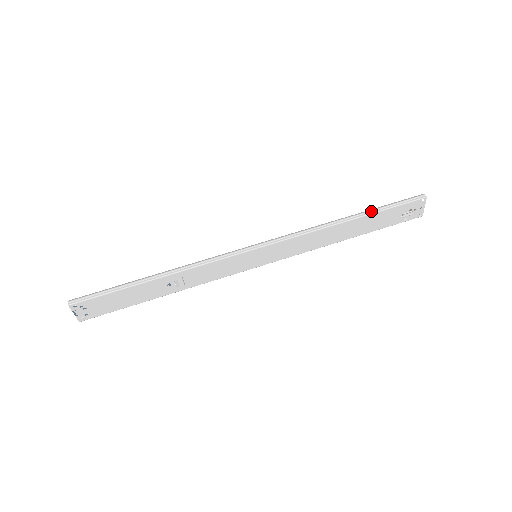
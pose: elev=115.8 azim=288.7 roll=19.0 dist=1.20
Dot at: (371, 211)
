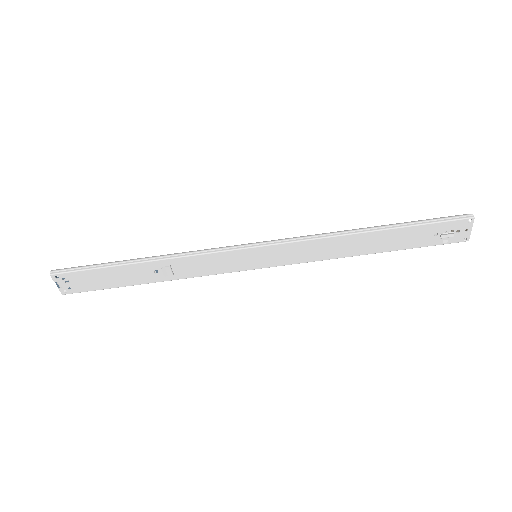
Dot at: (400, 224)
